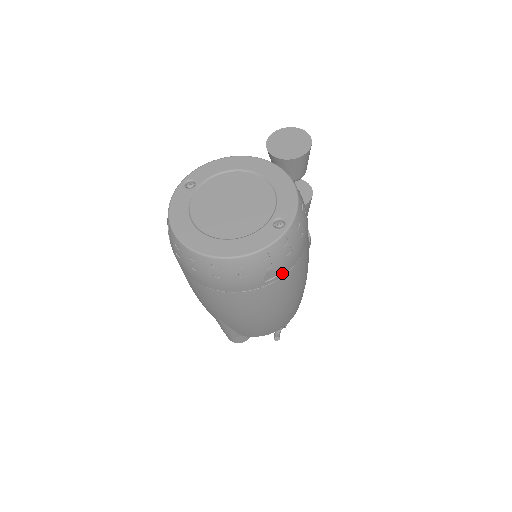
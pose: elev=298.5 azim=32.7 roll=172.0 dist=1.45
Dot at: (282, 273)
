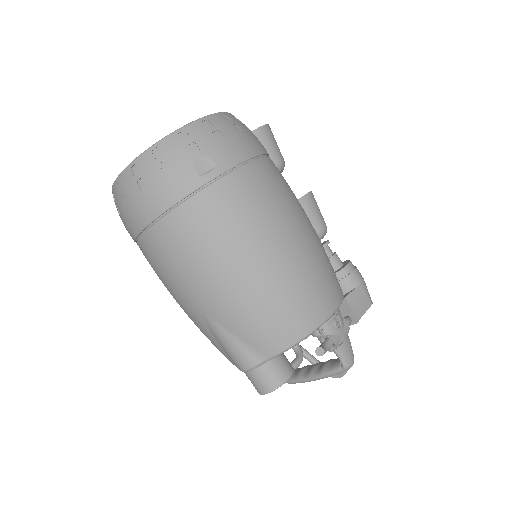
Dot at: (223, 165)
